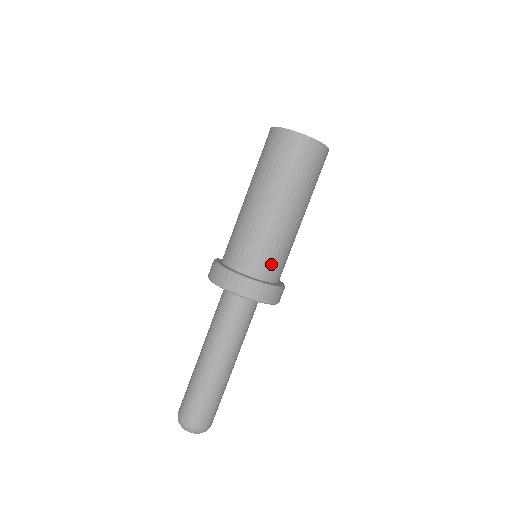
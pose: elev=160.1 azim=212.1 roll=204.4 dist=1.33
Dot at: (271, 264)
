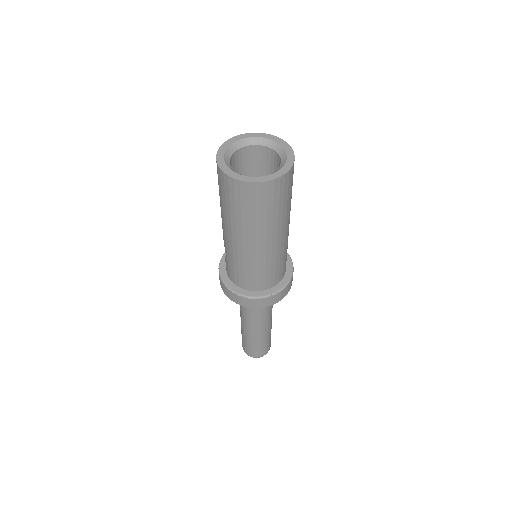
Dot at: (286, 259)
